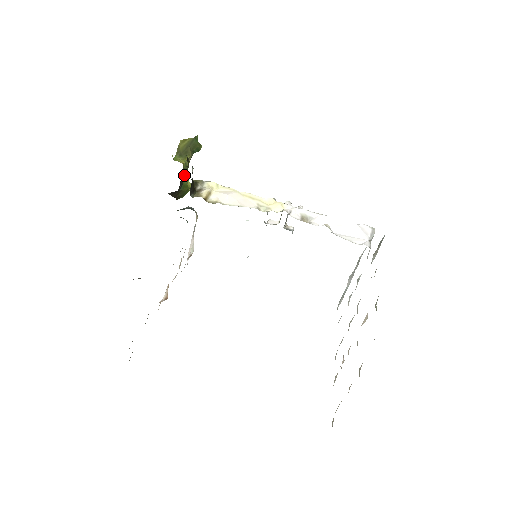
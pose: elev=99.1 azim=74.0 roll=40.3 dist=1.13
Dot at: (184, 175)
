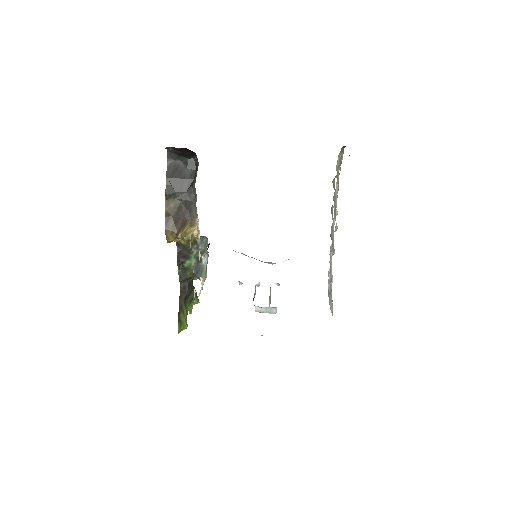
Dot at: (192, 284)
